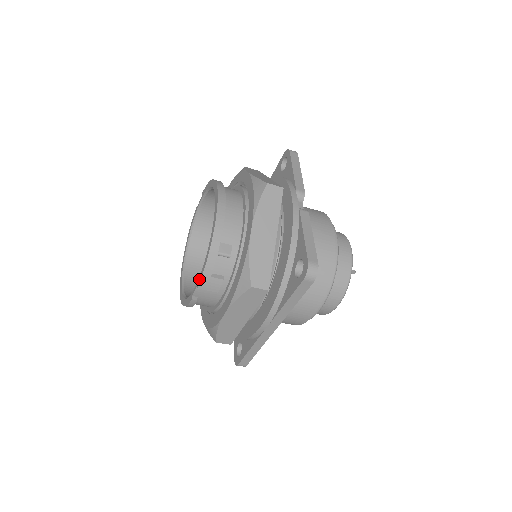
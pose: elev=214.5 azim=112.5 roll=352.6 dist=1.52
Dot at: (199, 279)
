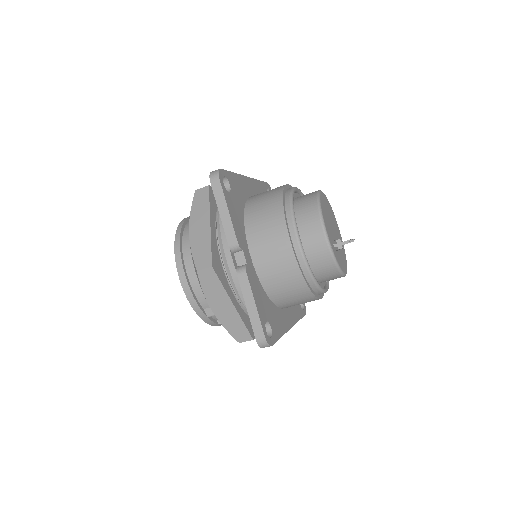
Dot at: occluded
